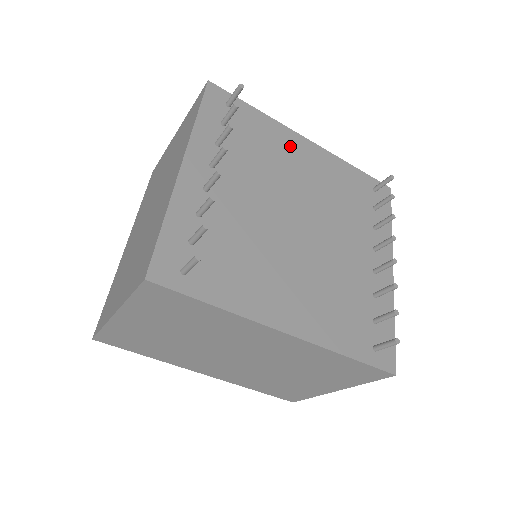
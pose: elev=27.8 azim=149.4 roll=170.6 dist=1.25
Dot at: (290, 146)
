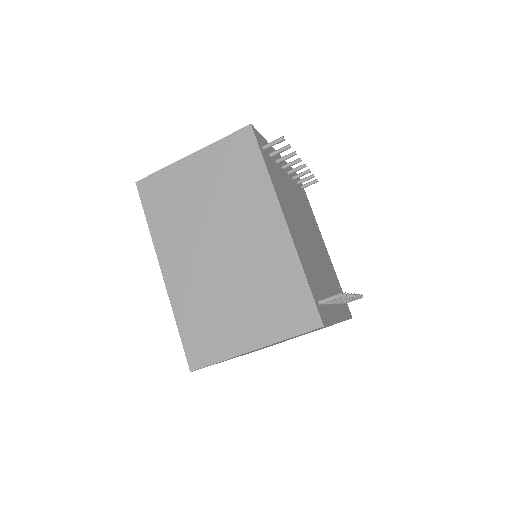
Dot at: (317, 230)
